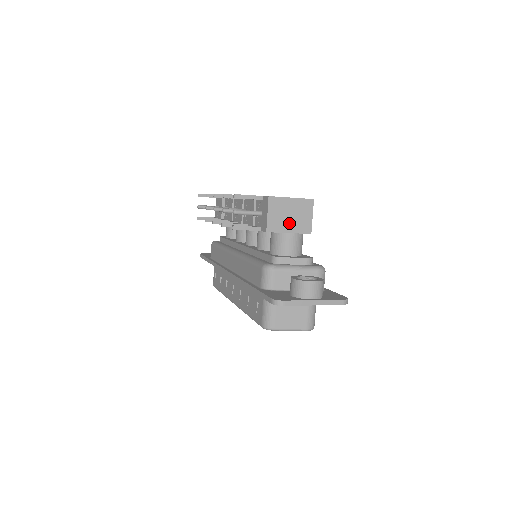
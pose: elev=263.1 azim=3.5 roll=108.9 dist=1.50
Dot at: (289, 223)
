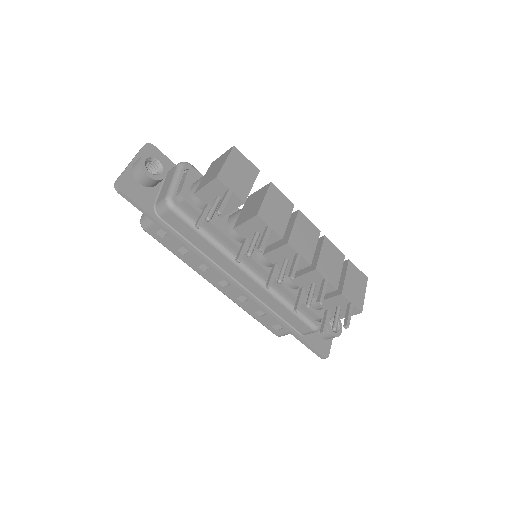
Dot at: occluded
